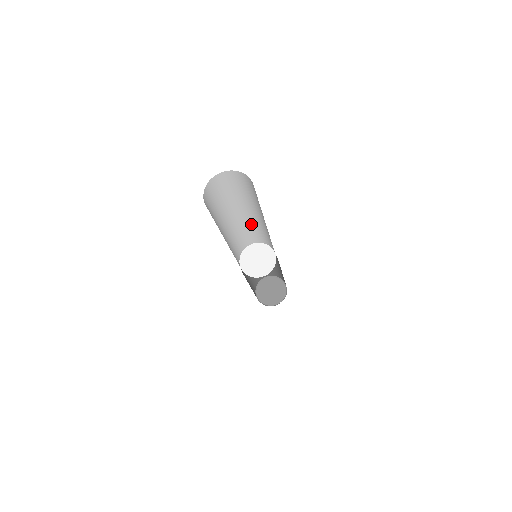
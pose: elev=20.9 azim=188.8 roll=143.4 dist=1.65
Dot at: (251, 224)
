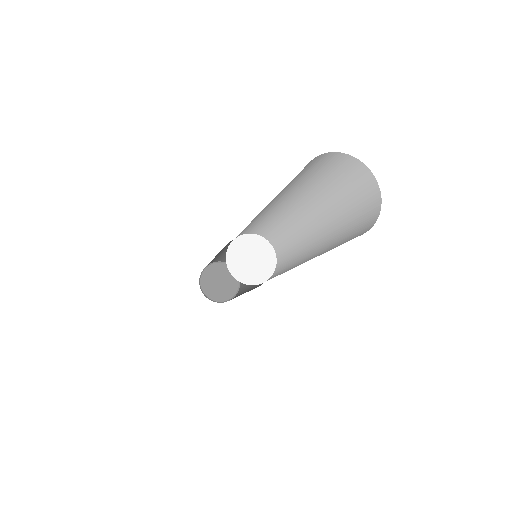
Dot at: occluded
